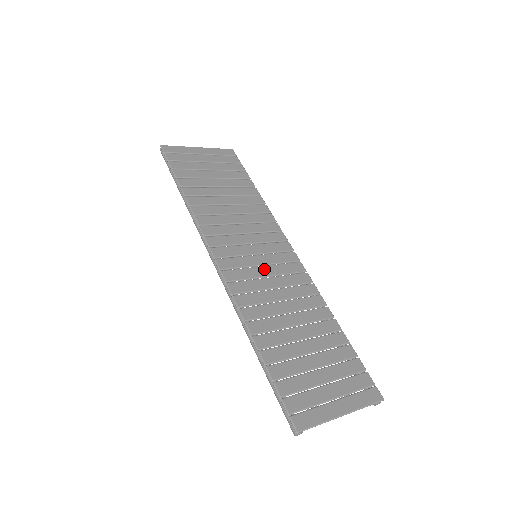
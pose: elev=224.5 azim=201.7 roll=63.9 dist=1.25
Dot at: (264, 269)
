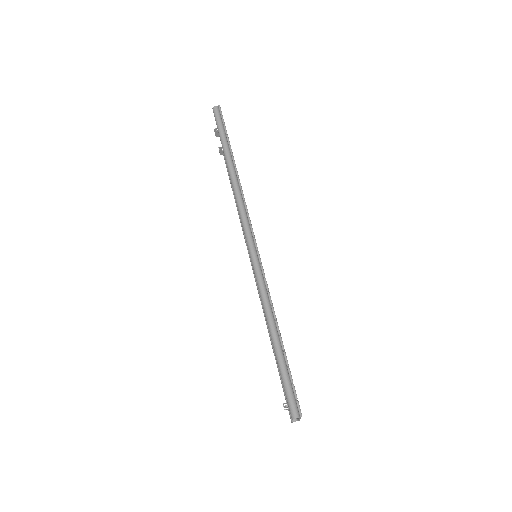
Dot at: occluded
